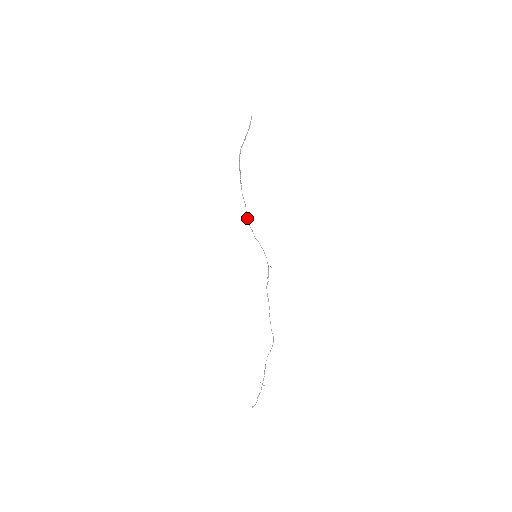
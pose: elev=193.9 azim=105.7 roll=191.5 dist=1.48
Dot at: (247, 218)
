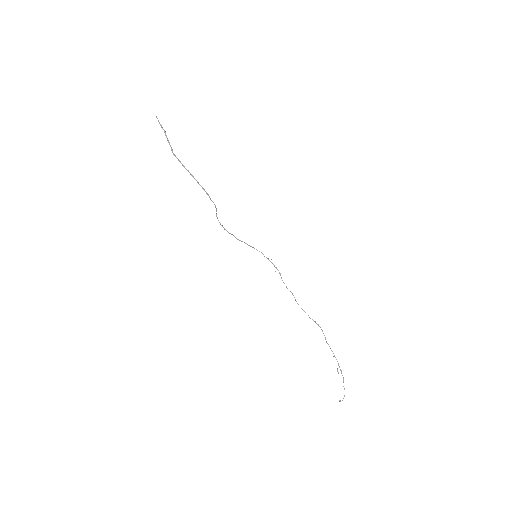
Dot at: (221, 225)
